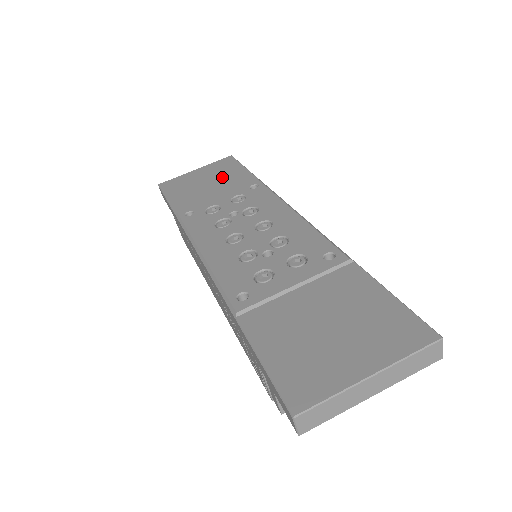
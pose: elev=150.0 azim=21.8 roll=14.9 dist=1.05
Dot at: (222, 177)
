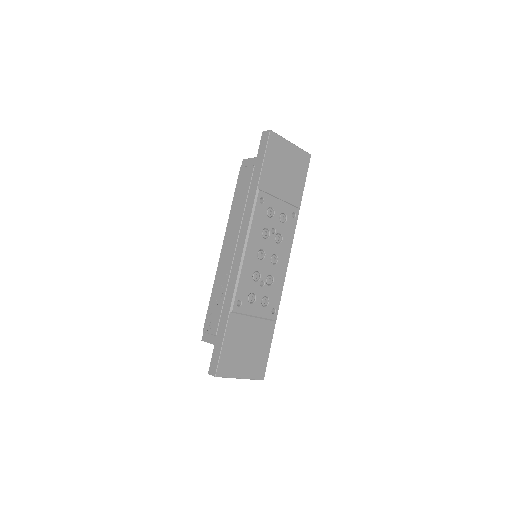
Dot at: (293, 178)
